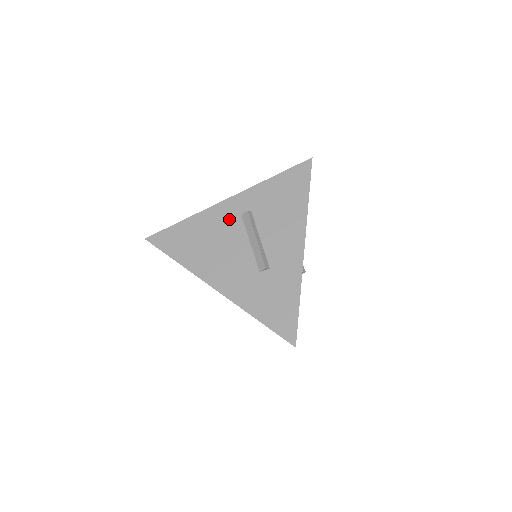
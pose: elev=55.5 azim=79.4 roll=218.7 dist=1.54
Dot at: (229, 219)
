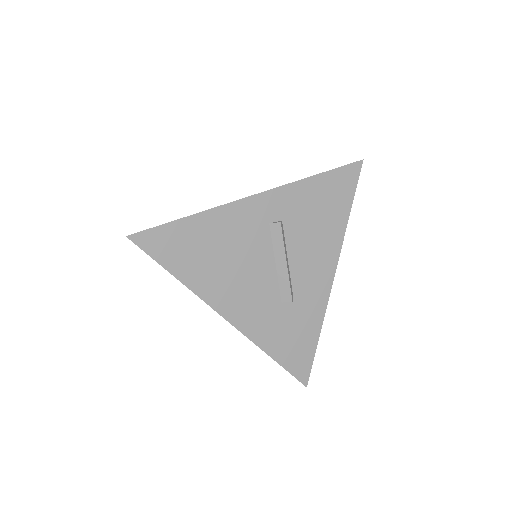
Dot at: (253, 226)
